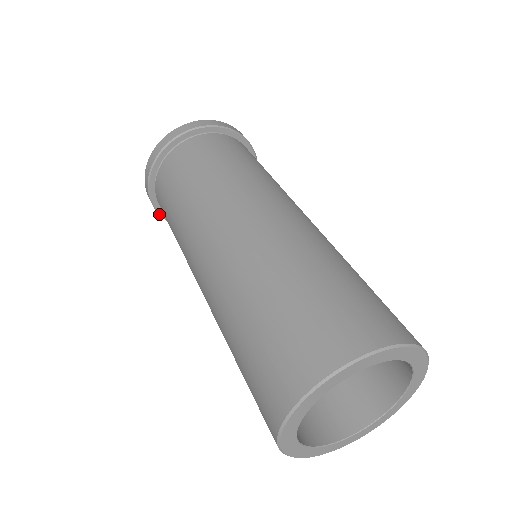
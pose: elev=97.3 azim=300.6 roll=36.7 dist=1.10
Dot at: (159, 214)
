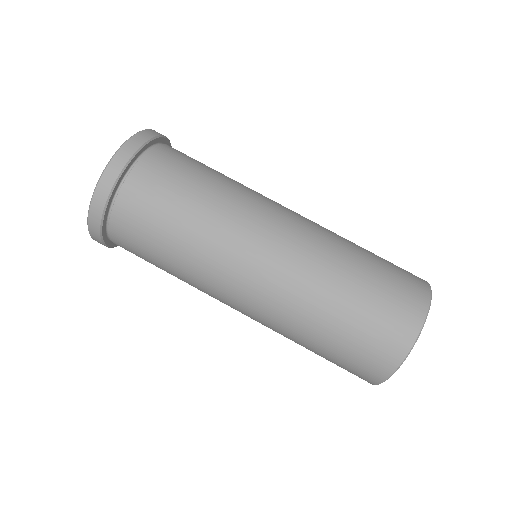
Dot at: (103, 243)
